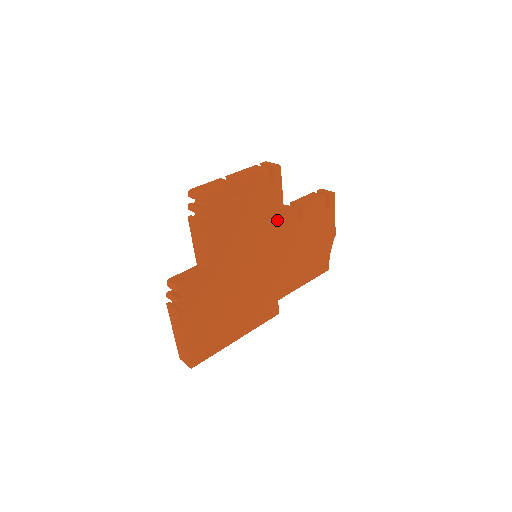
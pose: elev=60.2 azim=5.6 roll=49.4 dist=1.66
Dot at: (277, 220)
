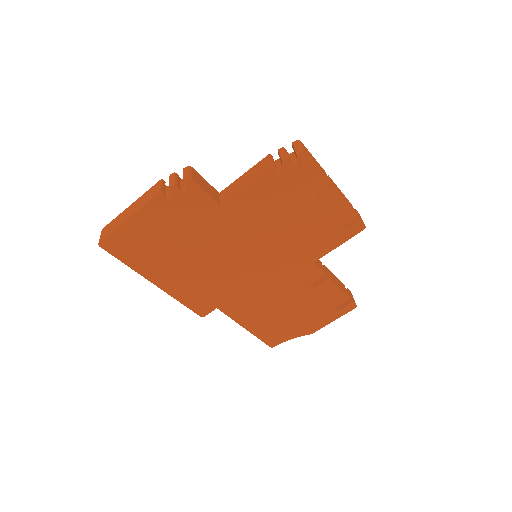
Dot at: (306, 257)
